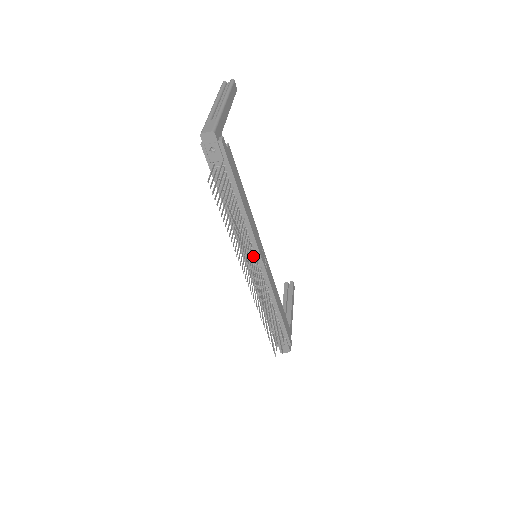
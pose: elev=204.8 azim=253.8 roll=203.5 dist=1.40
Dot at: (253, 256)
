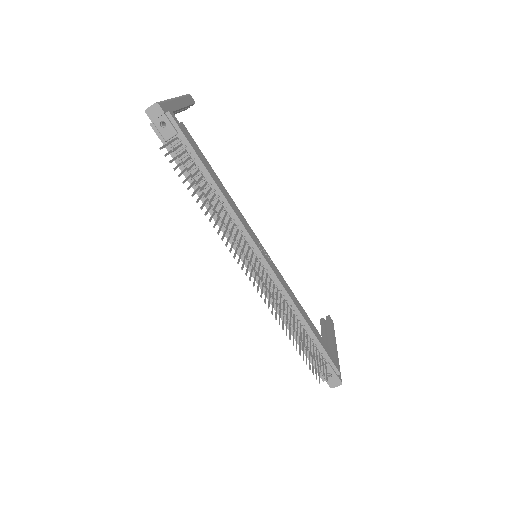
Dot at: (247, 247)
